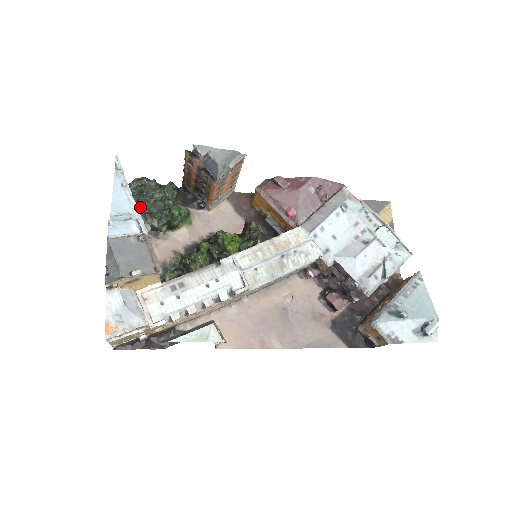
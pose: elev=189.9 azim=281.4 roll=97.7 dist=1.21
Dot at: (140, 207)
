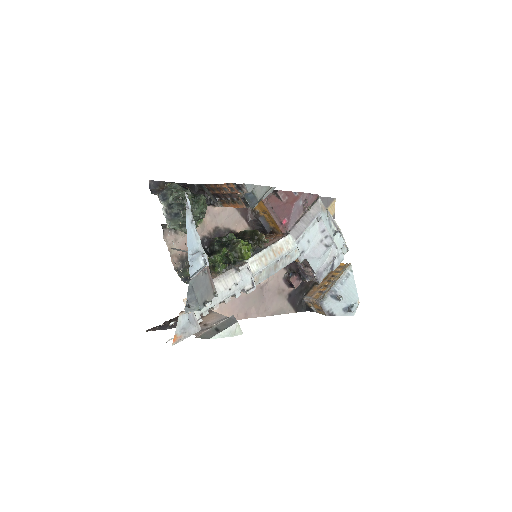
Dot at: (180, 220)
